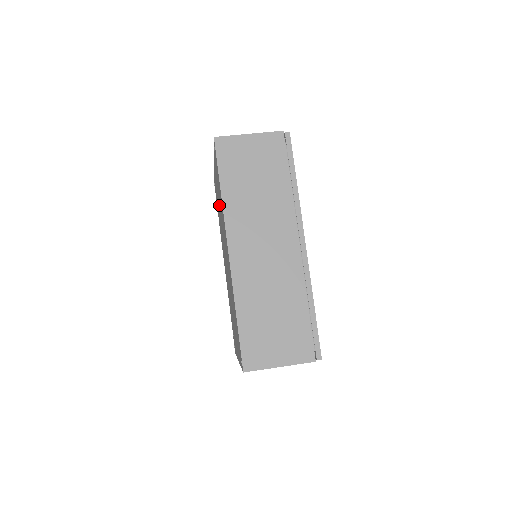
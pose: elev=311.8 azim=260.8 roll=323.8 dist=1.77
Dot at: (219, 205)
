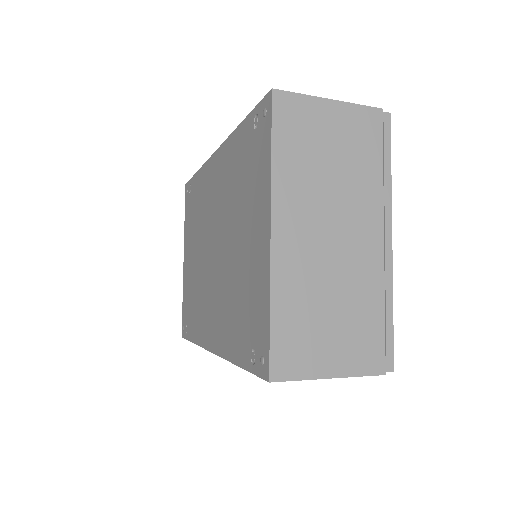
Dot at: (195, 249)
